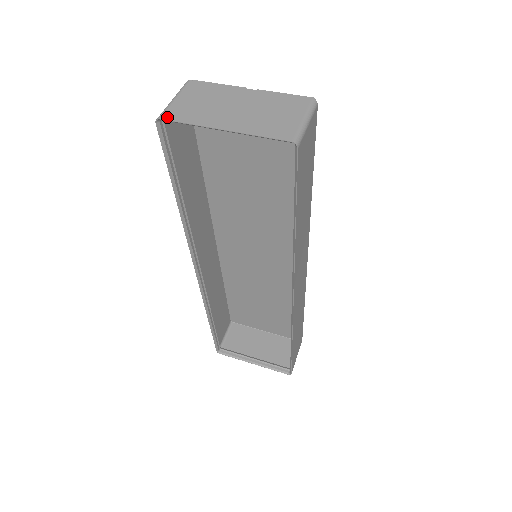
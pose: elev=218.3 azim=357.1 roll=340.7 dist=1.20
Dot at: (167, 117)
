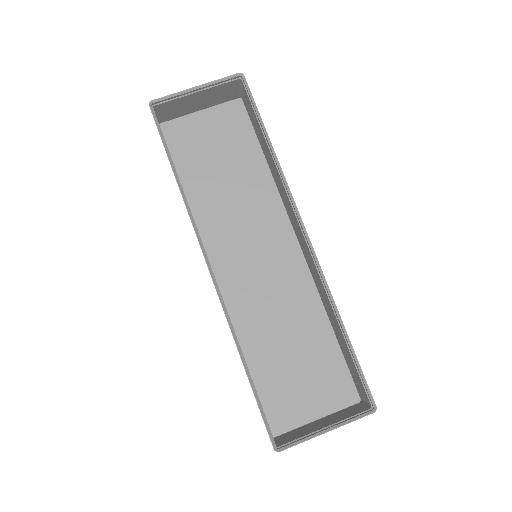
Dot at: (156, 100)
